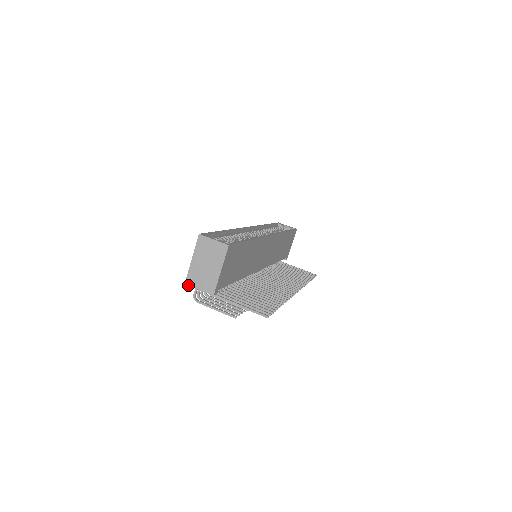
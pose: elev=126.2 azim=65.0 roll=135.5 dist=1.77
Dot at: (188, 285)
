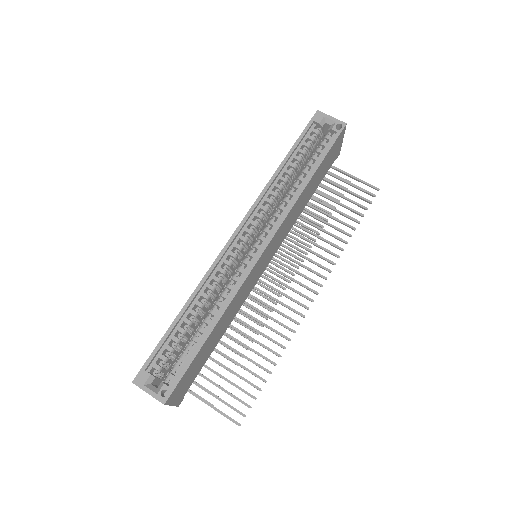
Dot at: occluded
